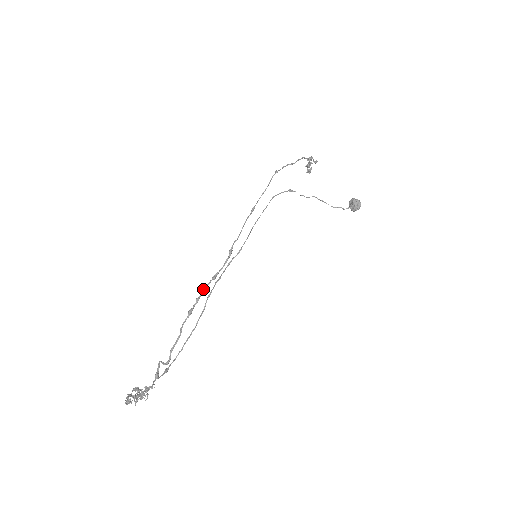
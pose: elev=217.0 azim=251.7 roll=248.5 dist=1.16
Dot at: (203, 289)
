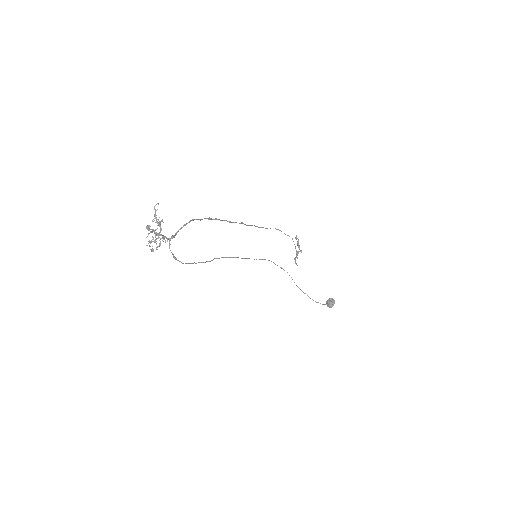
Dot at: (221, 220)
